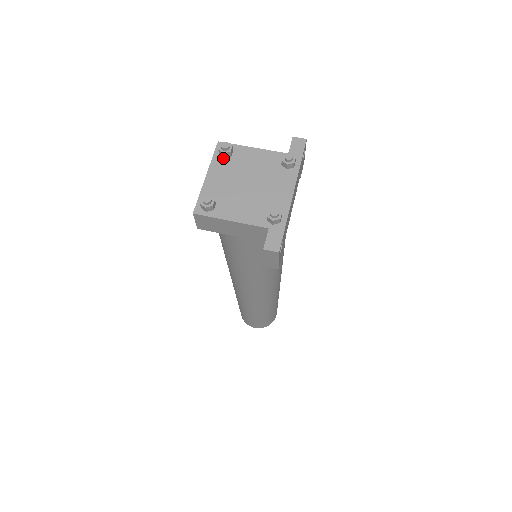
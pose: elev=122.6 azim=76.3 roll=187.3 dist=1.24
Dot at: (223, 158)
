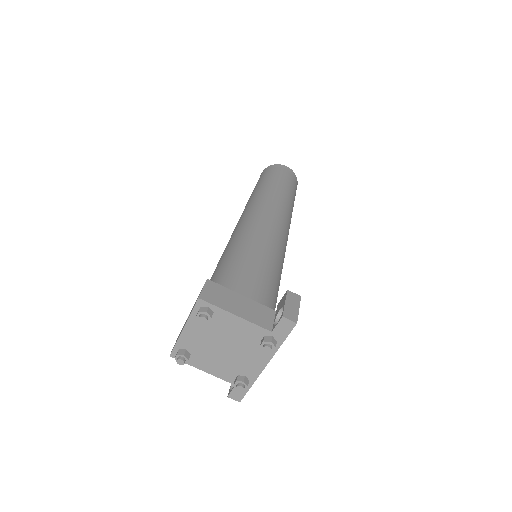
Dot at: occluded
